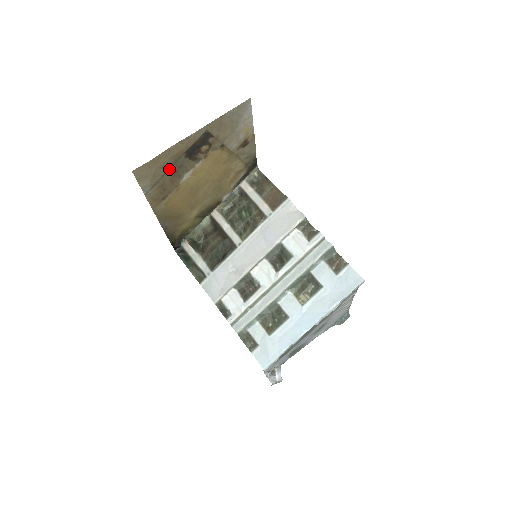
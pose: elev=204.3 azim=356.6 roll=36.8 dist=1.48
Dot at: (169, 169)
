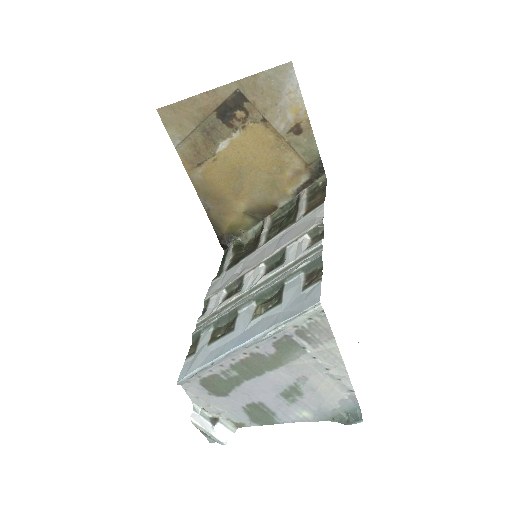
Dot at: (200, 126)
